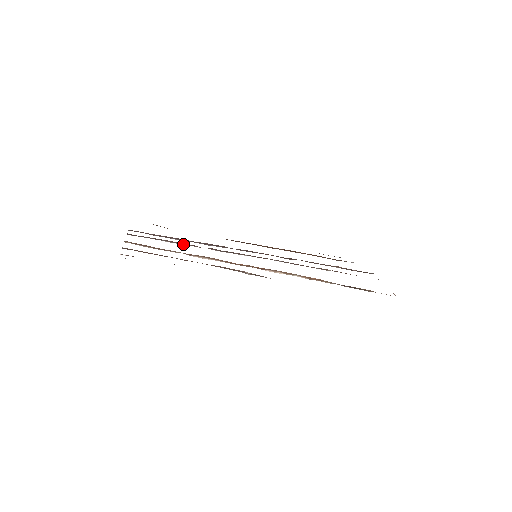
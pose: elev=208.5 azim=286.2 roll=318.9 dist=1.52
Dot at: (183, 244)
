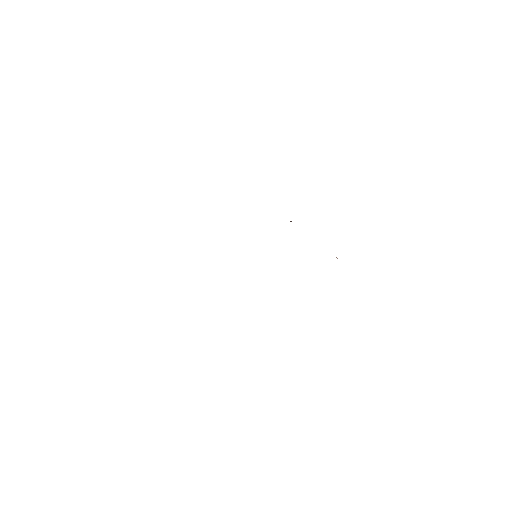
Dot at: occluded
